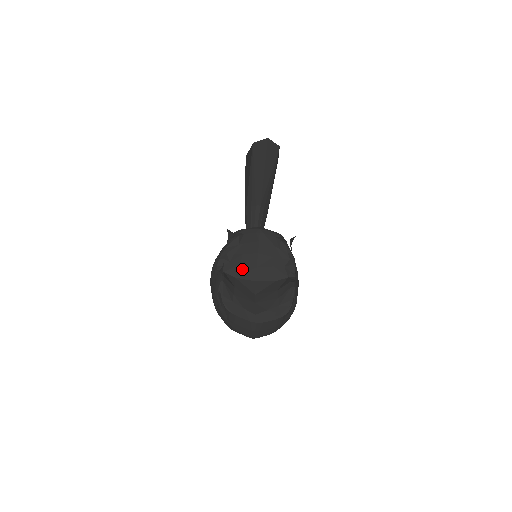
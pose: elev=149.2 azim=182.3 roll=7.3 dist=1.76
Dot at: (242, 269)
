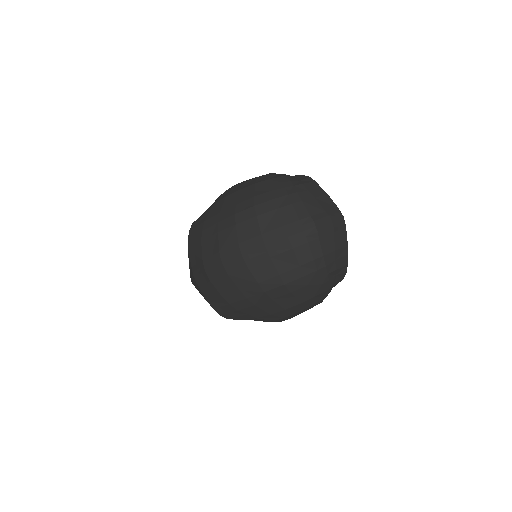
Dot at: occluded
